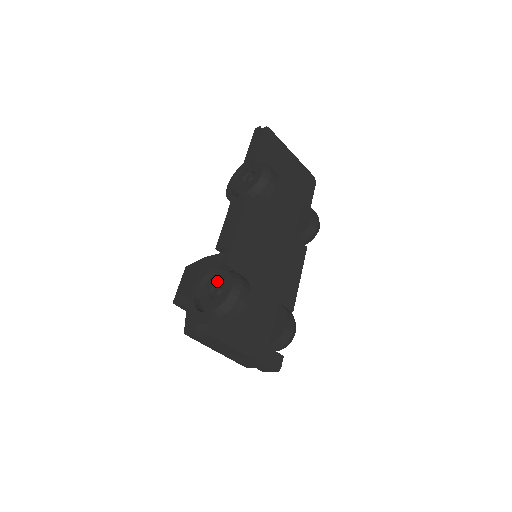
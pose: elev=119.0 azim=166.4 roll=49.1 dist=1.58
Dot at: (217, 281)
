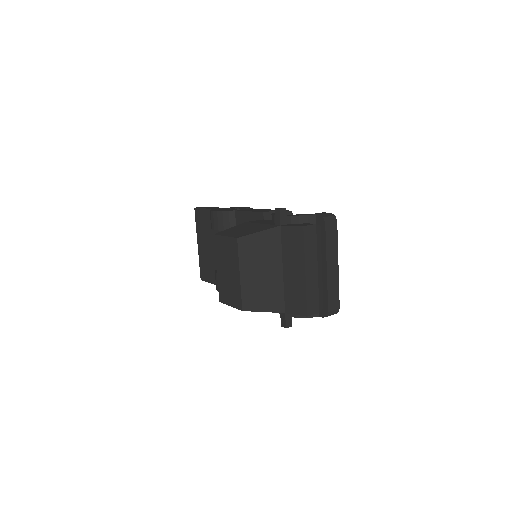
Dot at: occluded
